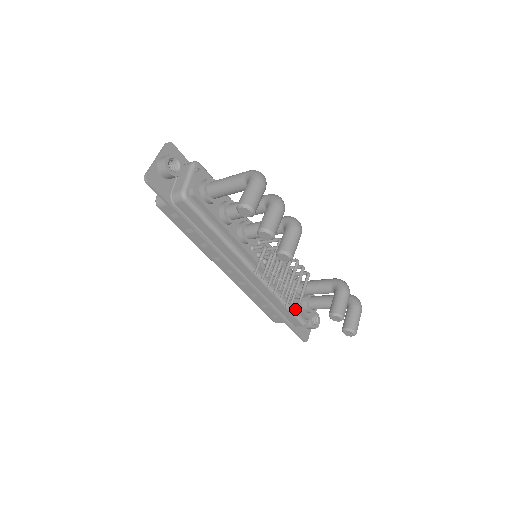
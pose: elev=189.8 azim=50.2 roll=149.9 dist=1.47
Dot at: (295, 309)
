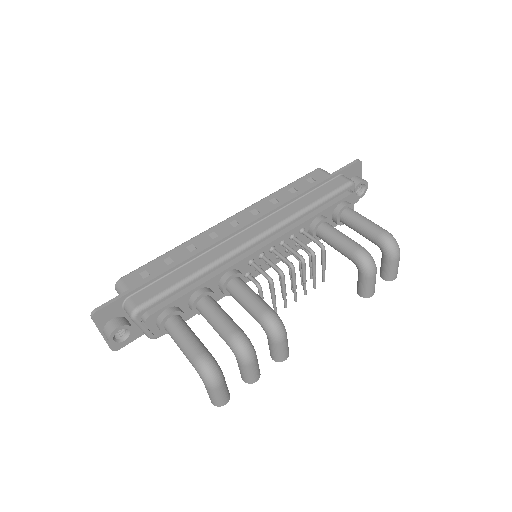
Dot at: occluded
